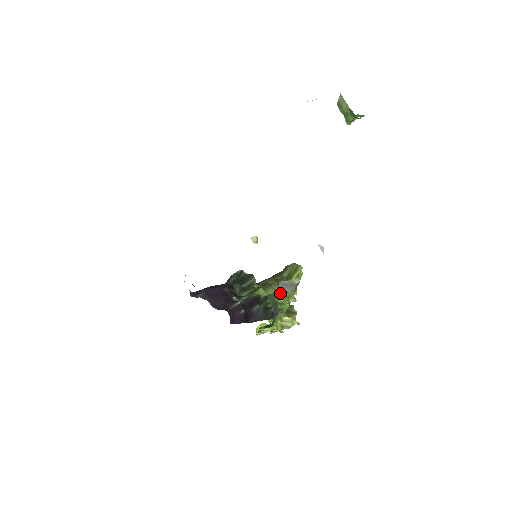
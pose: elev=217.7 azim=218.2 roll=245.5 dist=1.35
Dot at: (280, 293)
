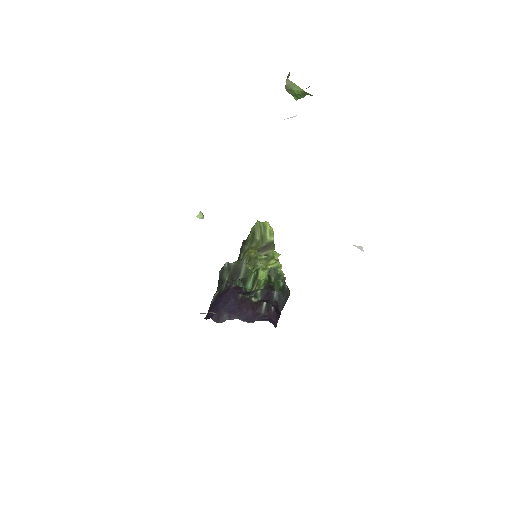
Dot at: (268, 259)
